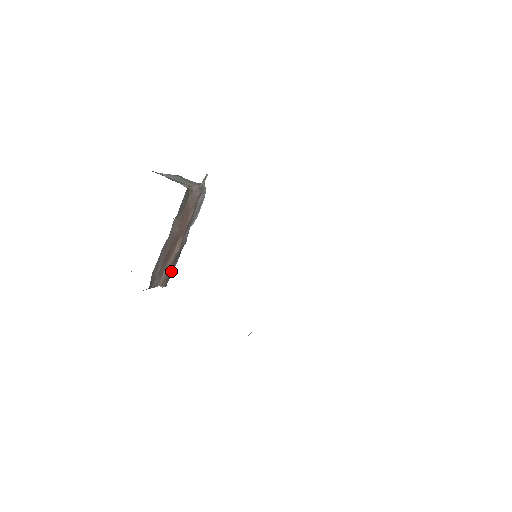
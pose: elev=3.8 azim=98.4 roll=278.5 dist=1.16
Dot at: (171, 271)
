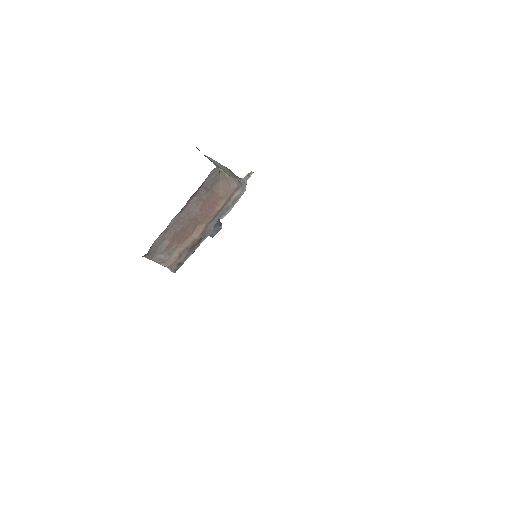
Dot at: (185, 258)
